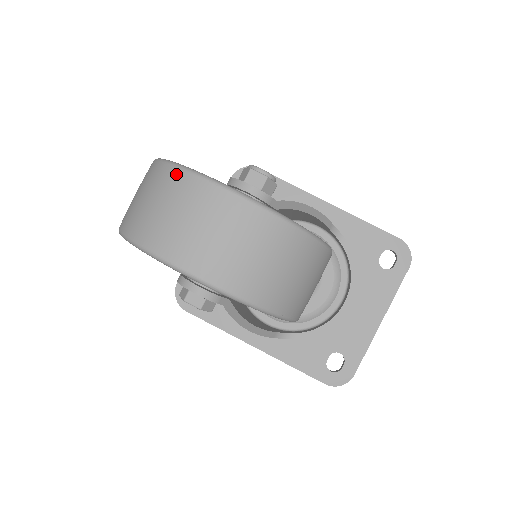
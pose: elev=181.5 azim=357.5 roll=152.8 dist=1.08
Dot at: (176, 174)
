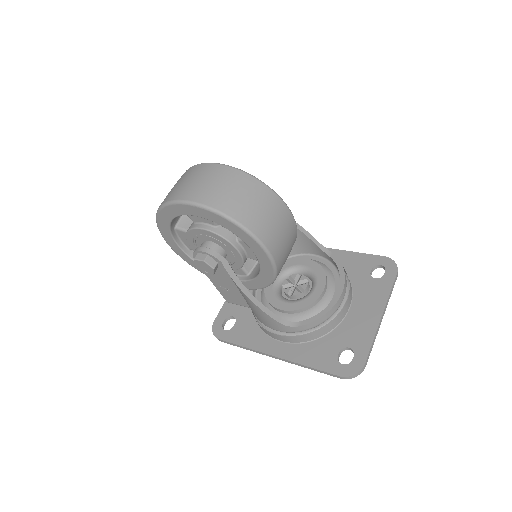
Dot at: (185, 172)
